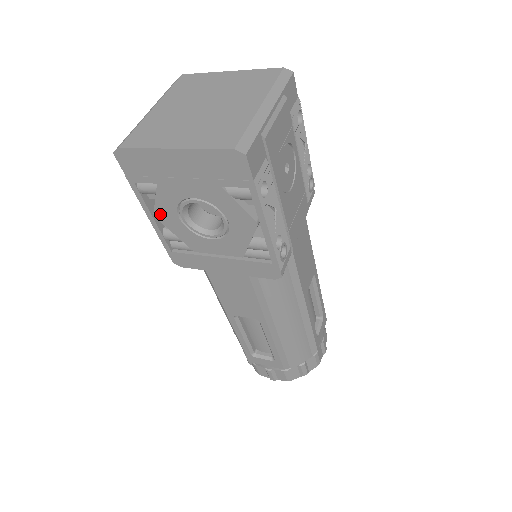
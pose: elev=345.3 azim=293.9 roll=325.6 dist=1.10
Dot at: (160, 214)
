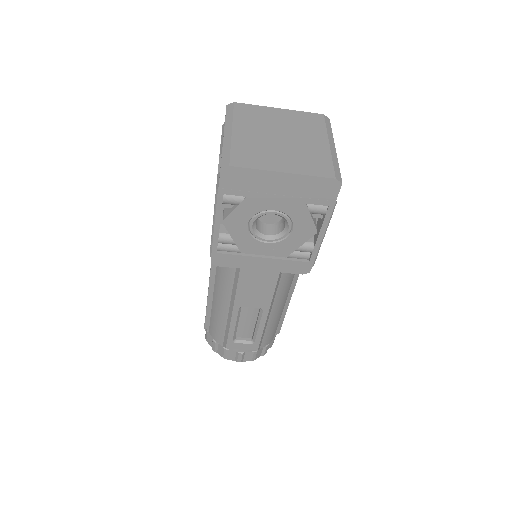
Dot at: (230, 221)
